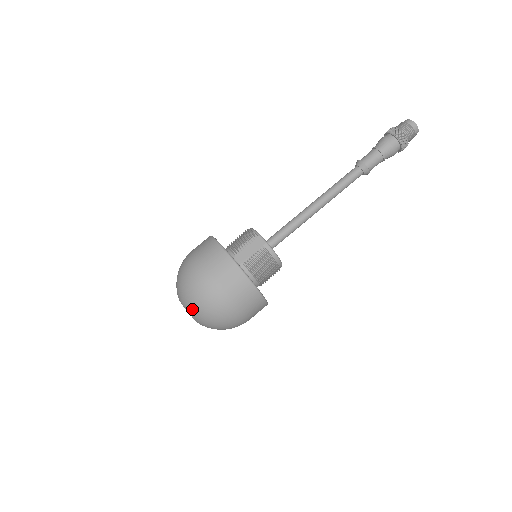
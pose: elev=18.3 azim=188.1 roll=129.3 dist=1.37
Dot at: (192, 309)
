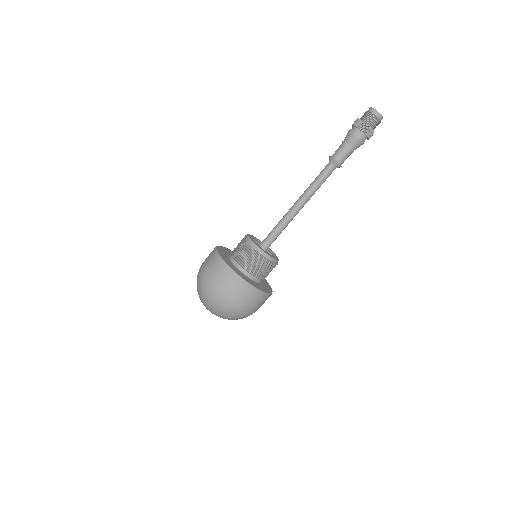
Dot at: occluded
